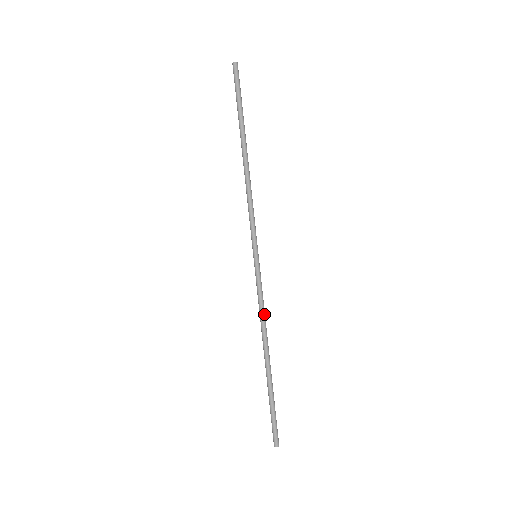
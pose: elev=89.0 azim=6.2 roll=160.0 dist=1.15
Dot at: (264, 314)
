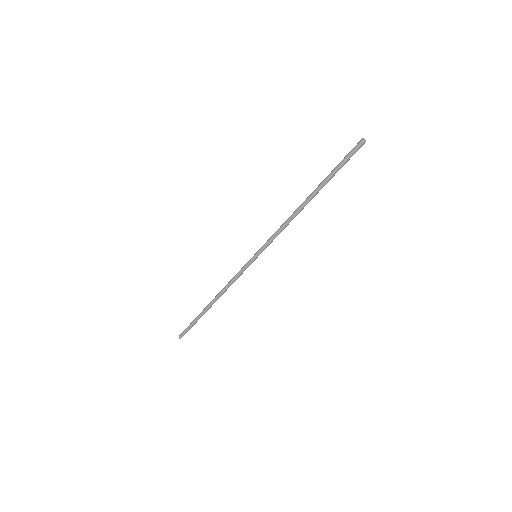
Dot at: occluded
